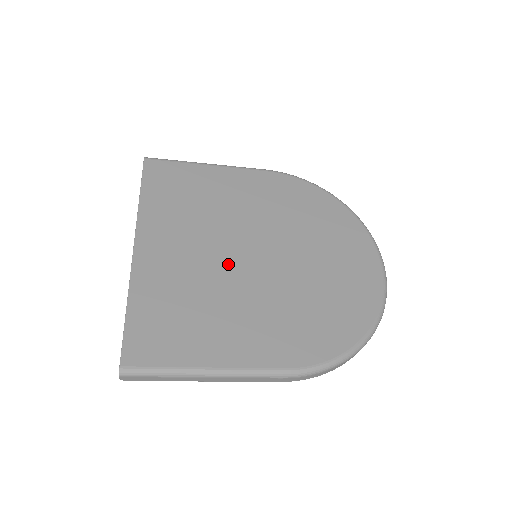
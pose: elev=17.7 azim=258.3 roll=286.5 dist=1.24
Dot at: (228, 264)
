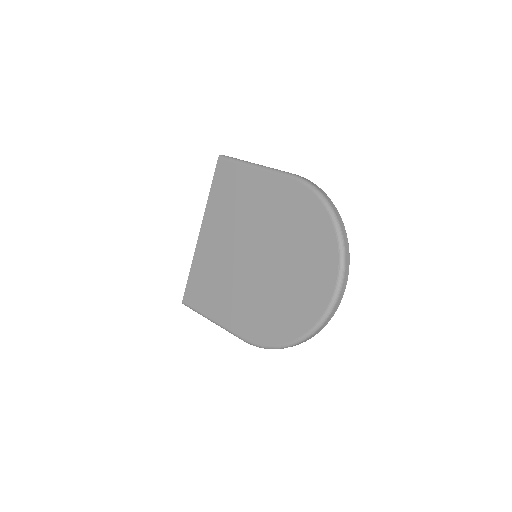
Dot at: (237, 258)
